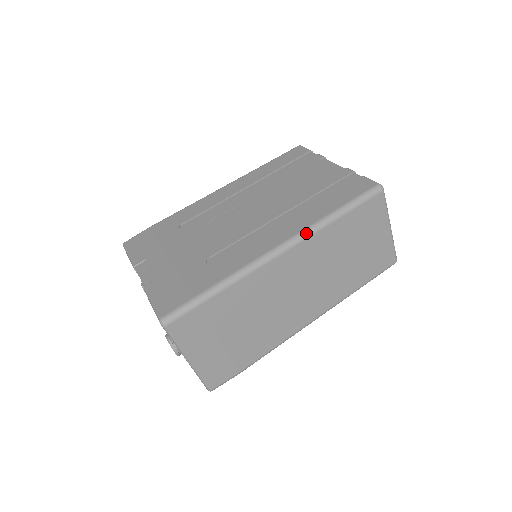
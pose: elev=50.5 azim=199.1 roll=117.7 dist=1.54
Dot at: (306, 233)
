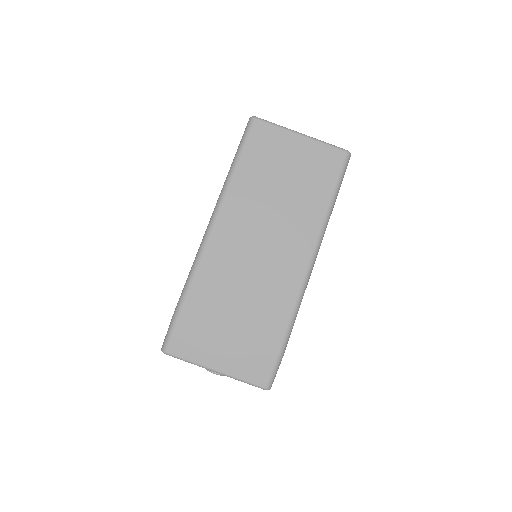
Dot at: (218, 203)
